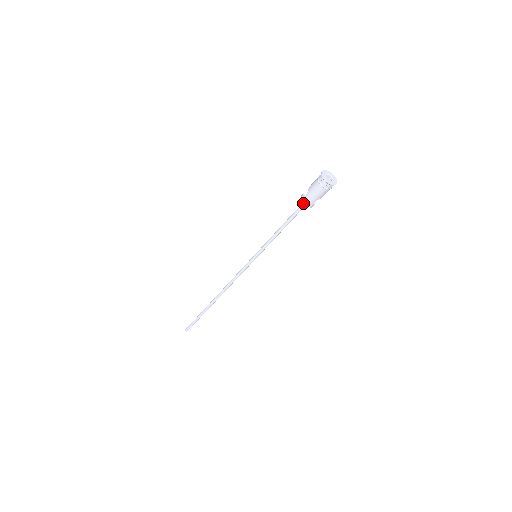
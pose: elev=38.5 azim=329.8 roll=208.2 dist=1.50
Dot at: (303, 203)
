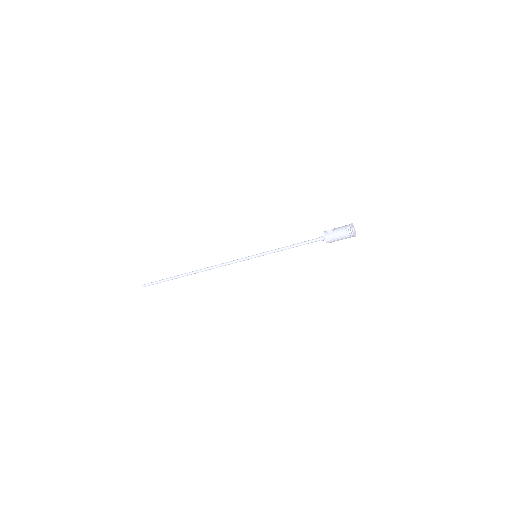
Dot at: (325, 240)
